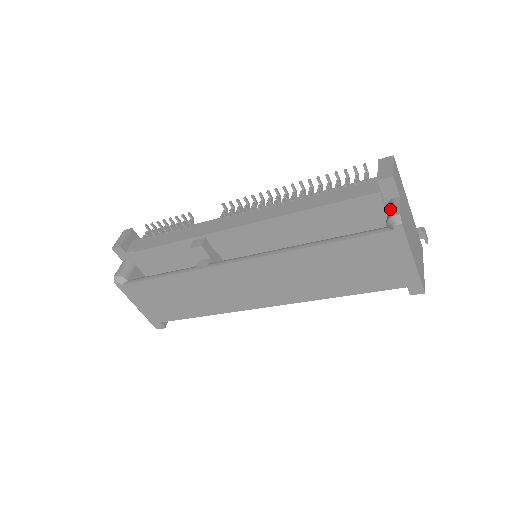
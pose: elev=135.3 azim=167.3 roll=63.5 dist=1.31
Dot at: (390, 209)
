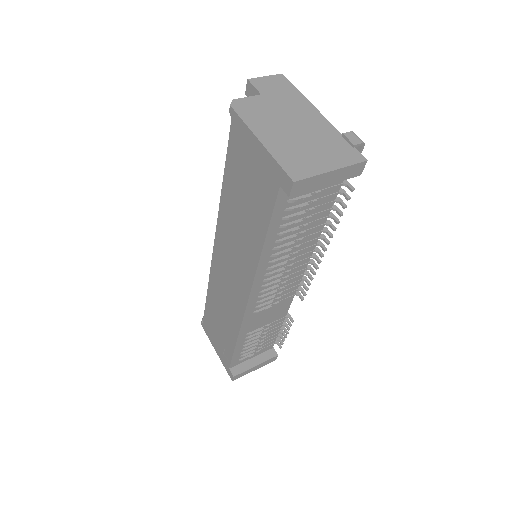
Dot at: occluded
